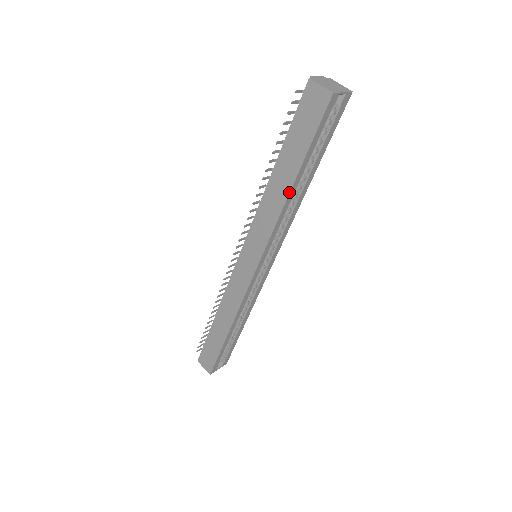
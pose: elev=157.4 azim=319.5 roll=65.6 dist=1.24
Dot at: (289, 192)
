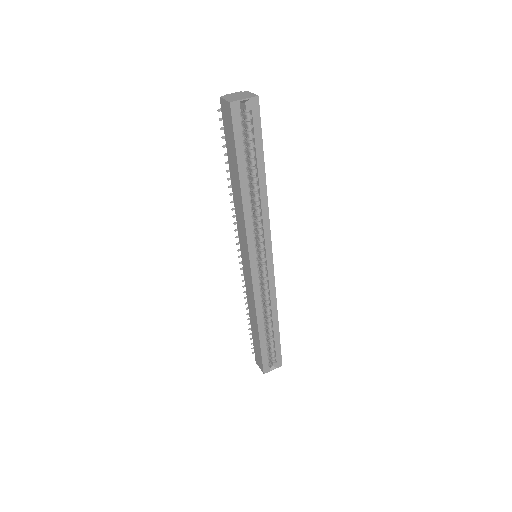
Dot at: (241, 192)
